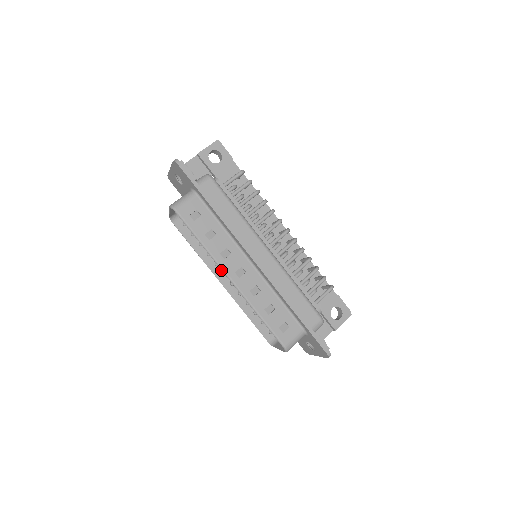
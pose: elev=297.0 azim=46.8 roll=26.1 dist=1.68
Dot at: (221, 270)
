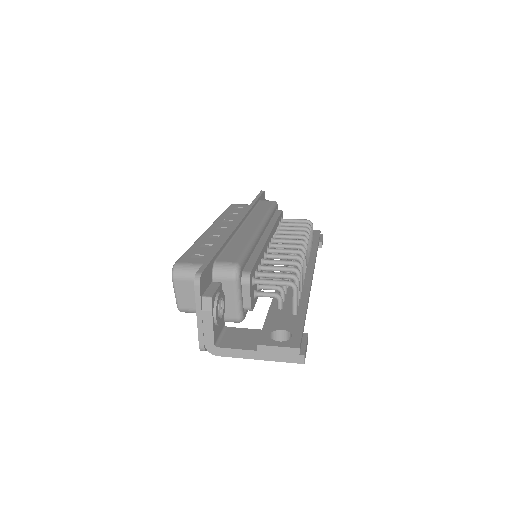
Dot at: occluded
